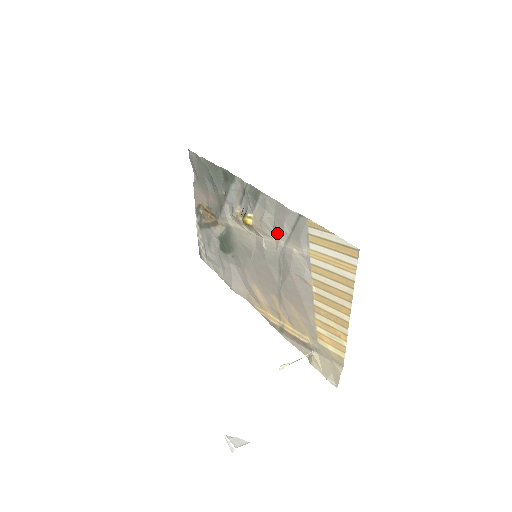
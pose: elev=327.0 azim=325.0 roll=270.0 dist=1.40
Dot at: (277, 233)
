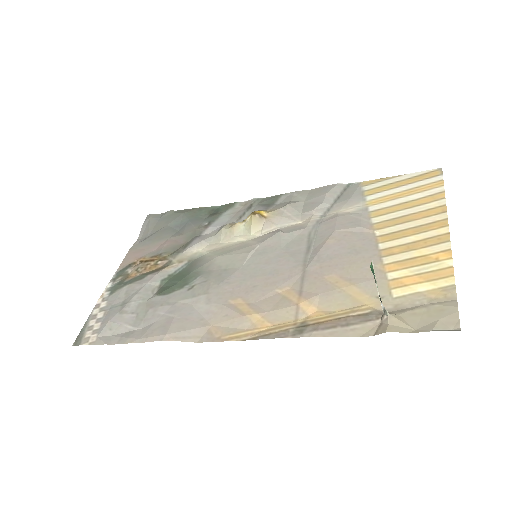
Dot at: (311, 209)
